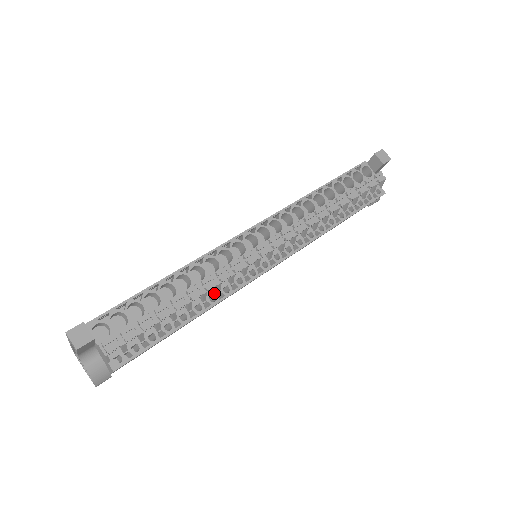
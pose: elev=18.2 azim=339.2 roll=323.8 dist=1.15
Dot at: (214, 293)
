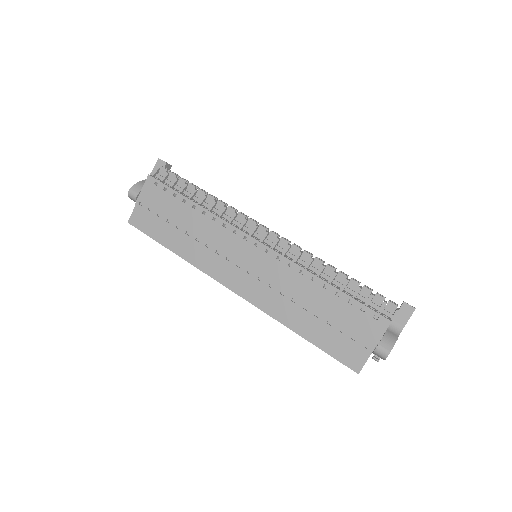
Dot at: (217, 214)
